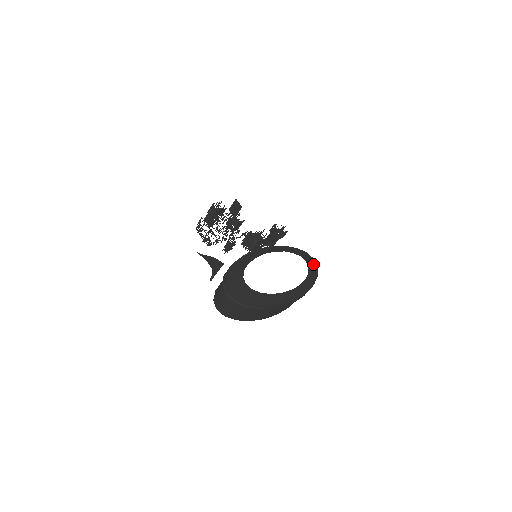
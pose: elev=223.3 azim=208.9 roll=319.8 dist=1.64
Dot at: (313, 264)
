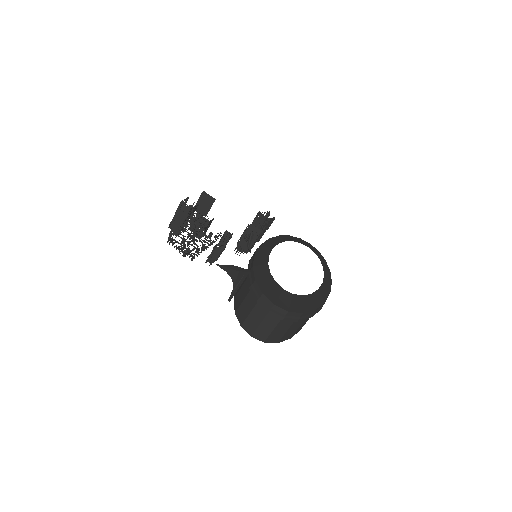
Dot at: (314, 249)
